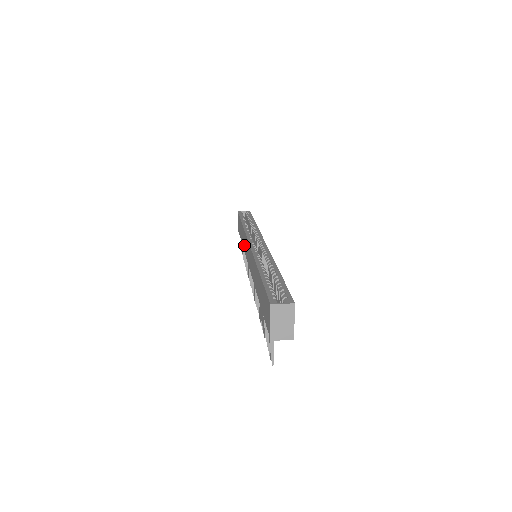
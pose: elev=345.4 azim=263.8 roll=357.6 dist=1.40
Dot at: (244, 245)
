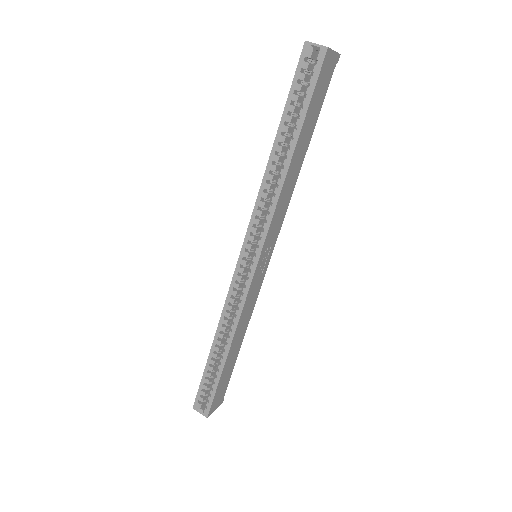
Dot at: occluded
